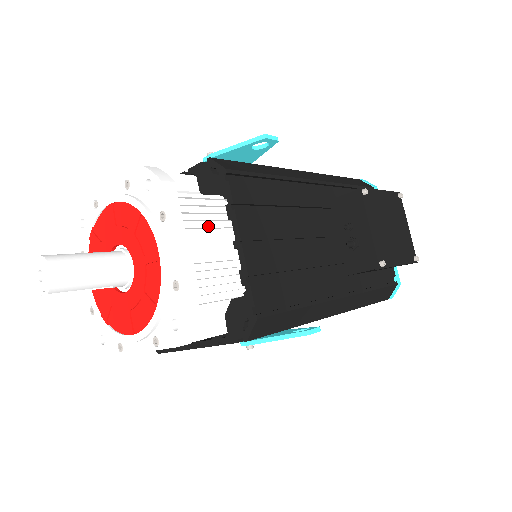
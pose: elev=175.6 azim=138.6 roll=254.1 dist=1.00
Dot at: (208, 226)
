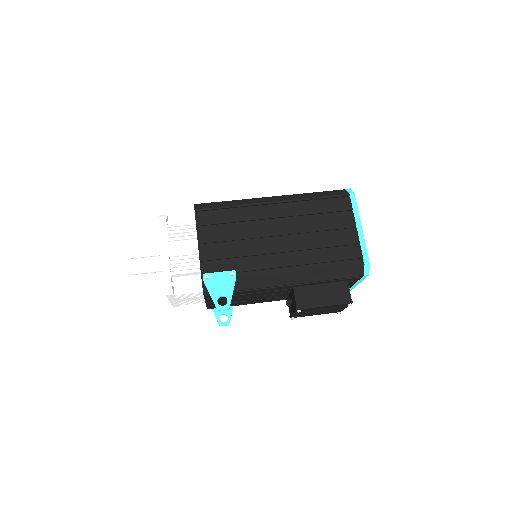
Dot at: (190, 297)
